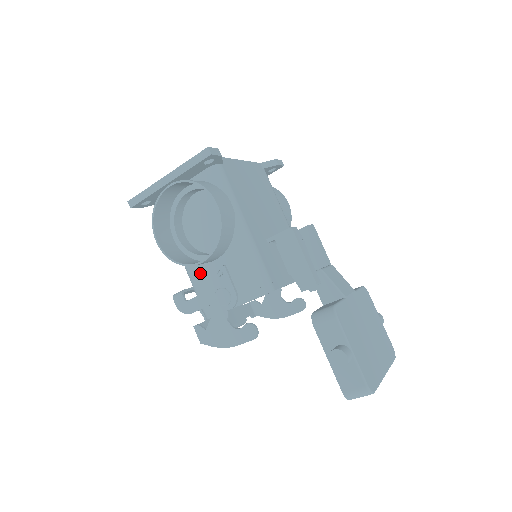
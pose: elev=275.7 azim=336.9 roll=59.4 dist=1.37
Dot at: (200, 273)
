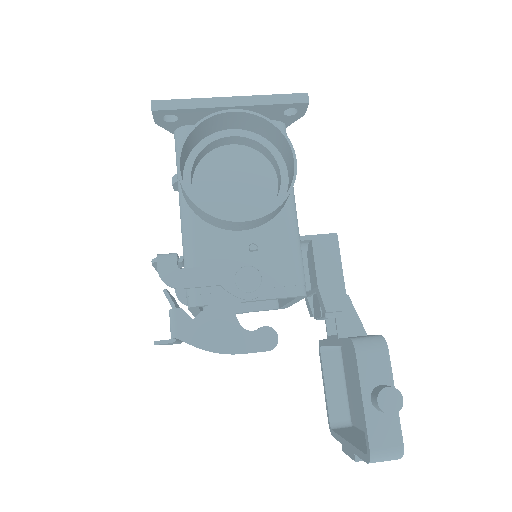
Dot at: (211, 240)
